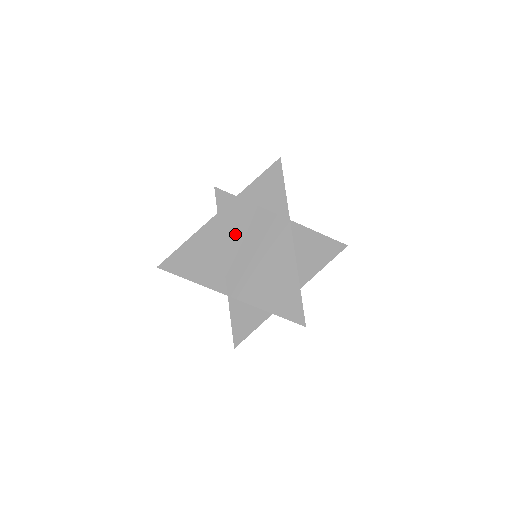
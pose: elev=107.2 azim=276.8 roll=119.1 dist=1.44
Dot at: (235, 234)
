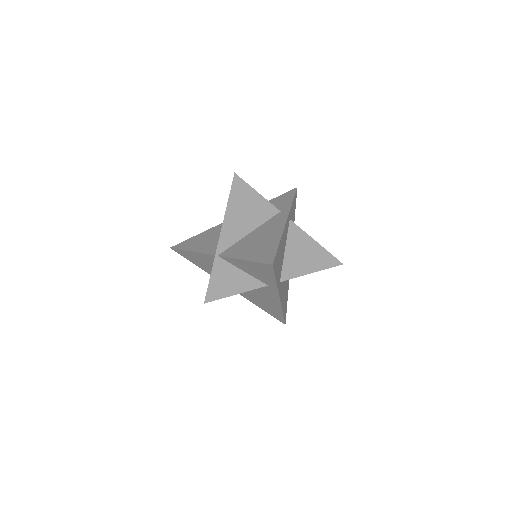
Dot at: (239, 210)
